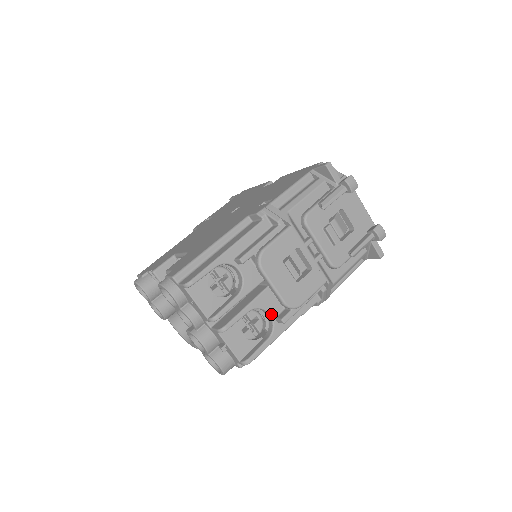
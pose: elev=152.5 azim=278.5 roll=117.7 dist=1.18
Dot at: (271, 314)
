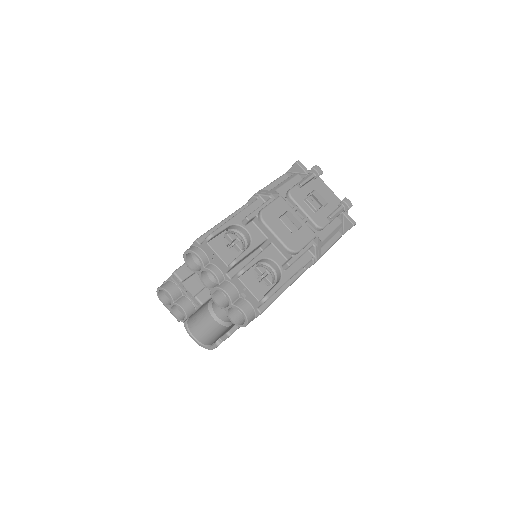
Dot at: (277, 263)
